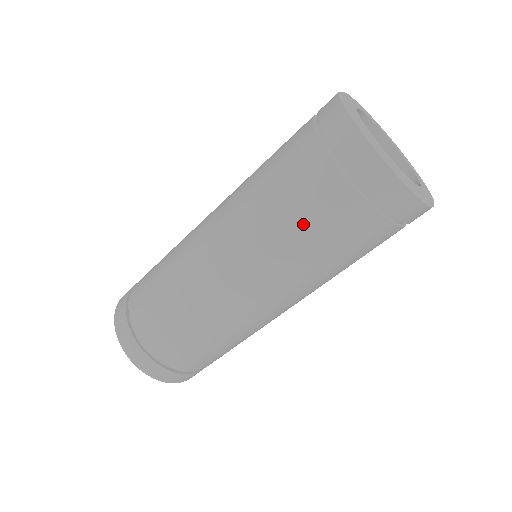
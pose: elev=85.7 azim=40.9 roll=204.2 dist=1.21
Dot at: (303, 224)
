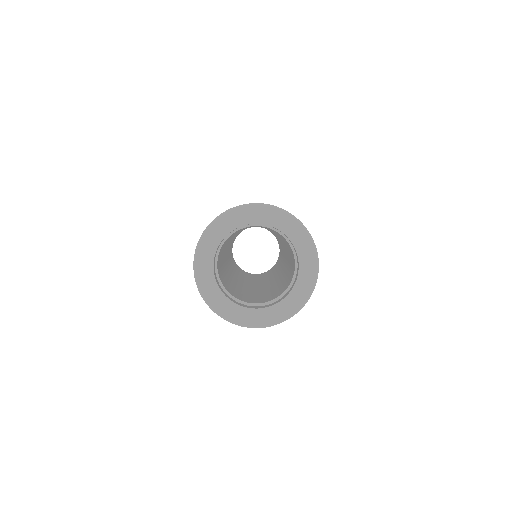
Dot at: occluded
